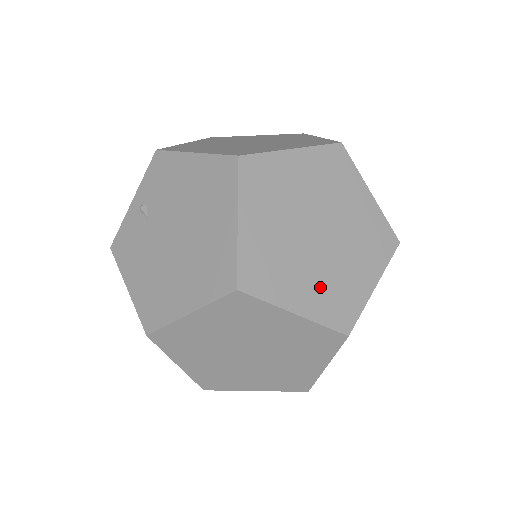
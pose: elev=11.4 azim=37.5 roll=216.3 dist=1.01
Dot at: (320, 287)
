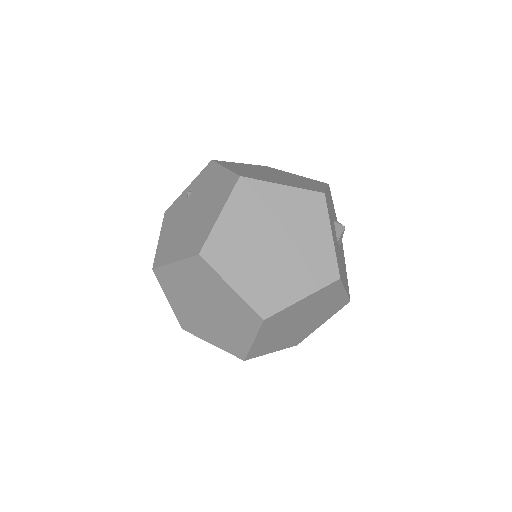
Dot at: (258, 279)
